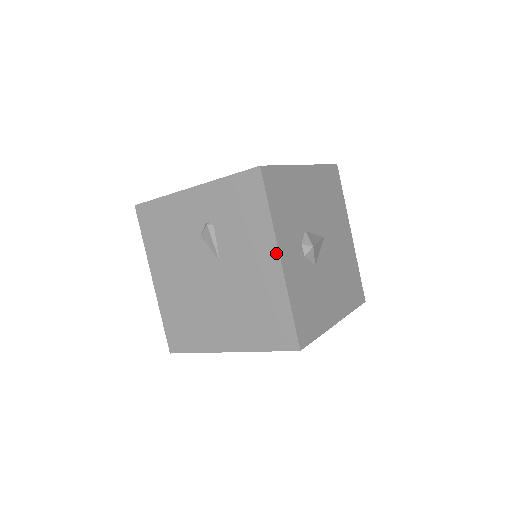
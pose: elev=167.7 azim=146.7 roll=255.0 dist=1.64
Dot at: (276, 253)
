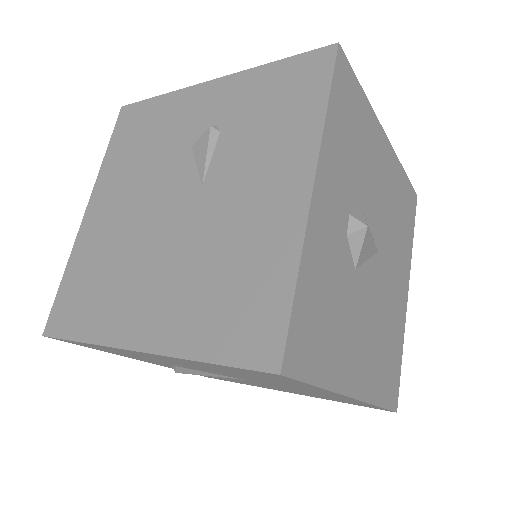
Dot at: (309, 175)
